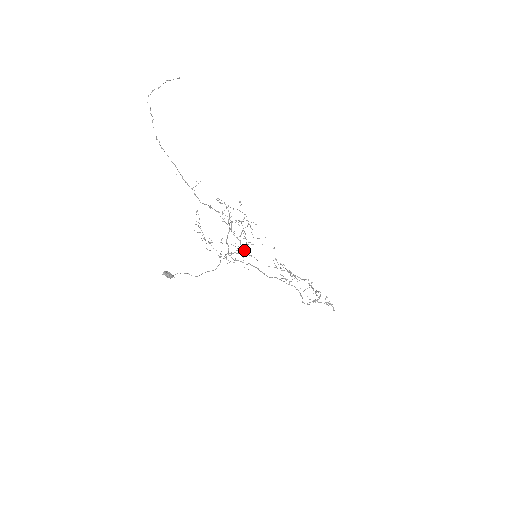
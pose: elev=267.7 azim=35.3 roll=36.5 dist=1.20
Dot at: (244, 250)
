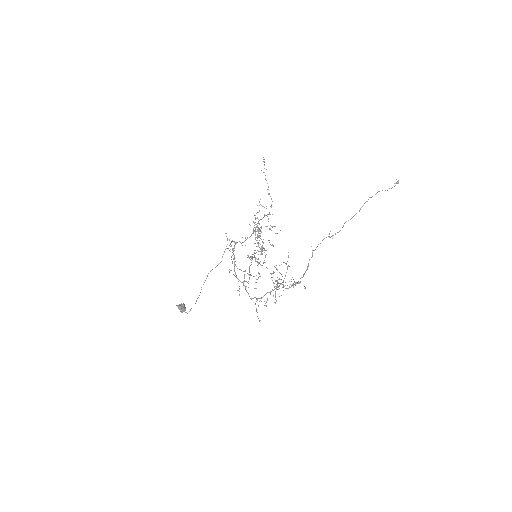
Dot at: occluded
